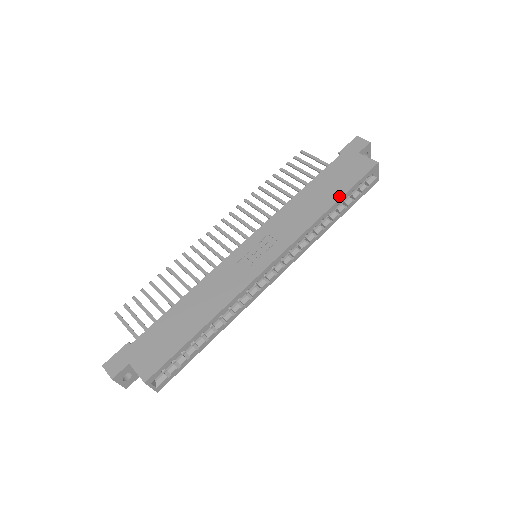
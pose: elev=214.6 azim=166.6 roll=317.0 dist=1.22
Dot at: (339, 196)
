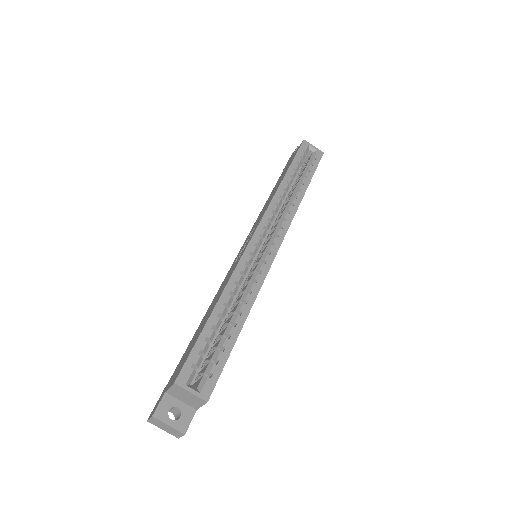
Dot at: (286, 171)
